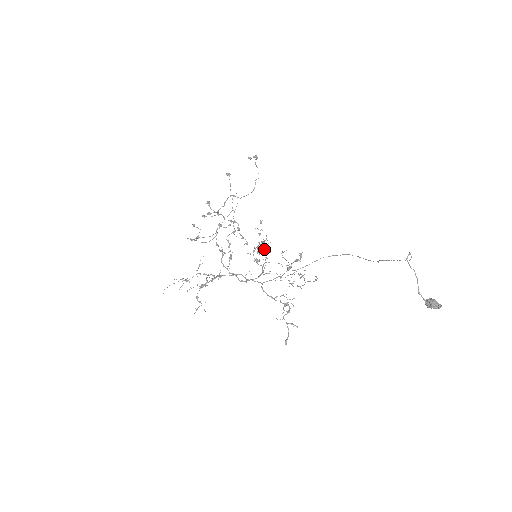
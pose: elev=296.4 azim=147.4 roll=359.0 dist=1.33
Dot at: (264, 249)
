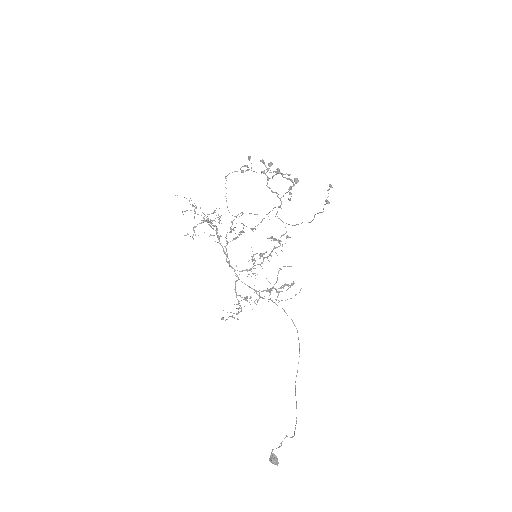
Dot at: (269, 255)
